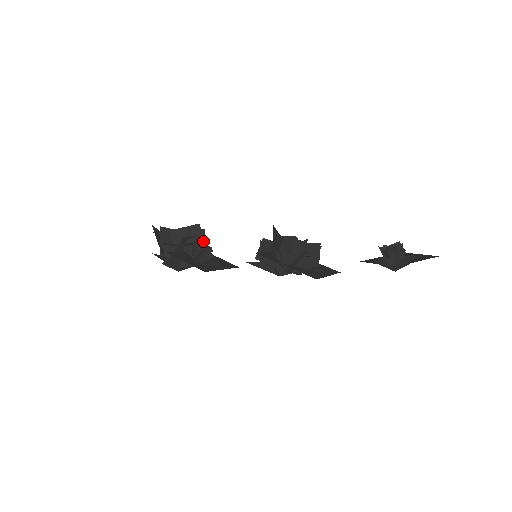
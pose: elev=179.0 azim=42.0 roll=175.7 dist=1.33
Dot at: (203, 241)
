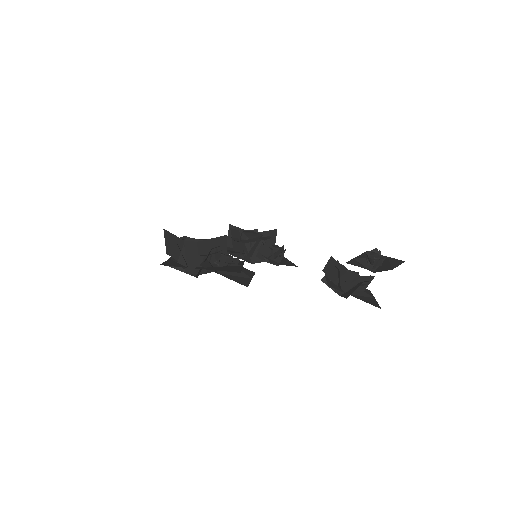
Dot at: (226, 250)
